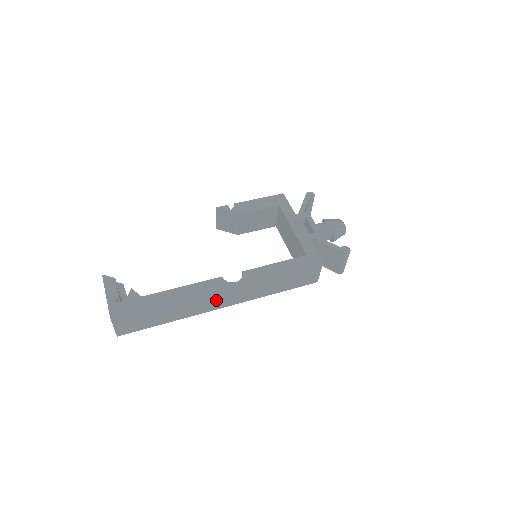
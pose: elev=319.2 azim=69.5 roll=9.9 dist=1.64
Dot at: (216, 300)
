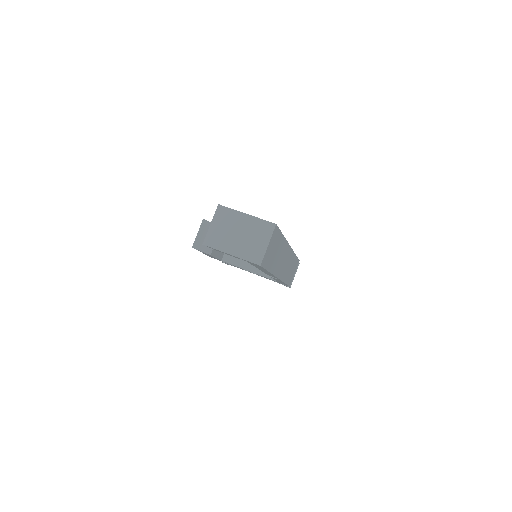
Dot at: (283, 262)
